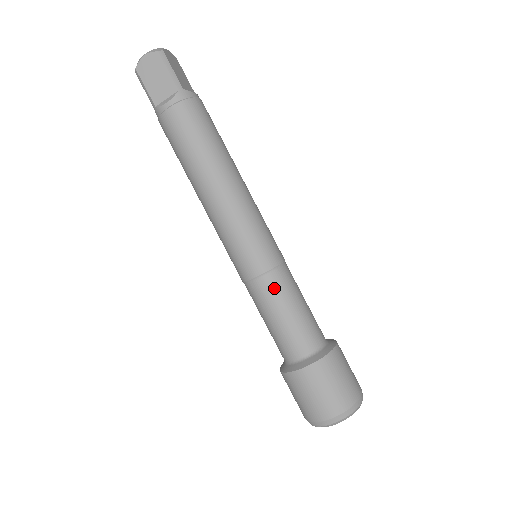
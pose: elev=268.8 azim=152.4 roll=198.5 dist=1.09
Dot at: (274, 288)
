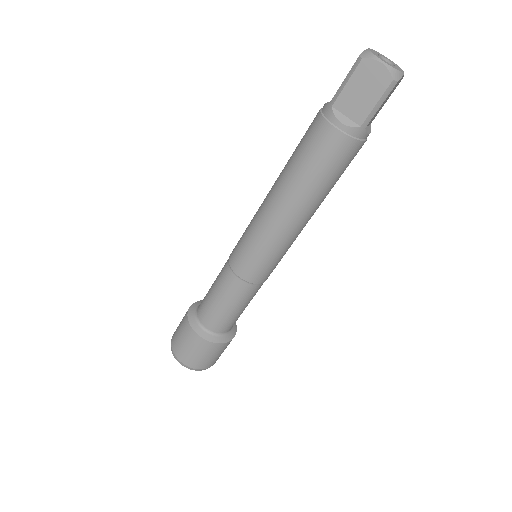
Dot at: (239, 292)
